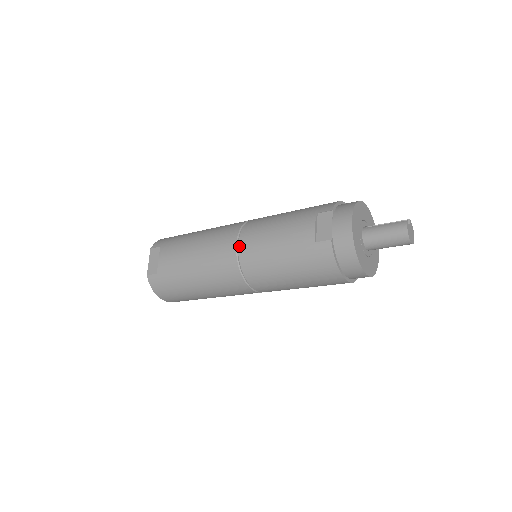
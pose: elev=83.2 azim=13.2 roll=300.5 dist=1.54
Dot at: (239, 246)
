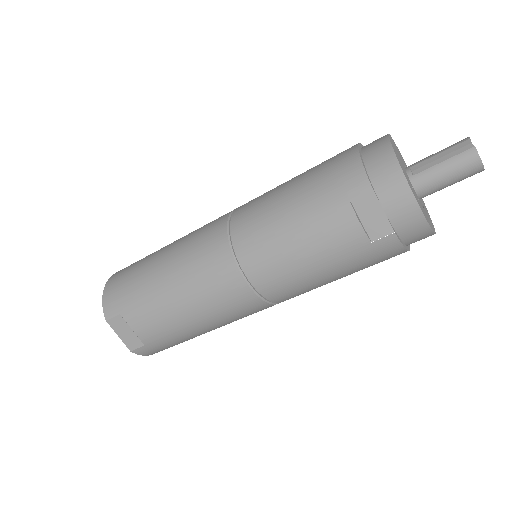
Dot at: (252, 282)
